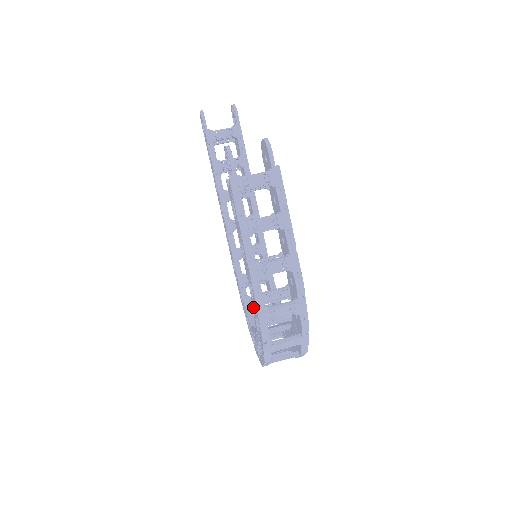
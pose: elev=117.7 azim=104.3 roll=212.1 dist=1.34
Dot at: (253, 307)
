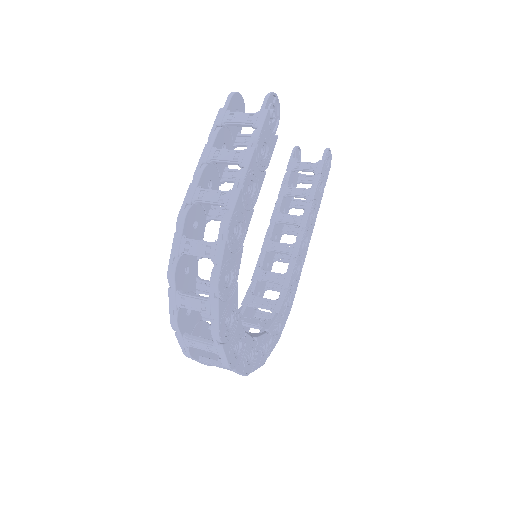
Dot at: occluded
